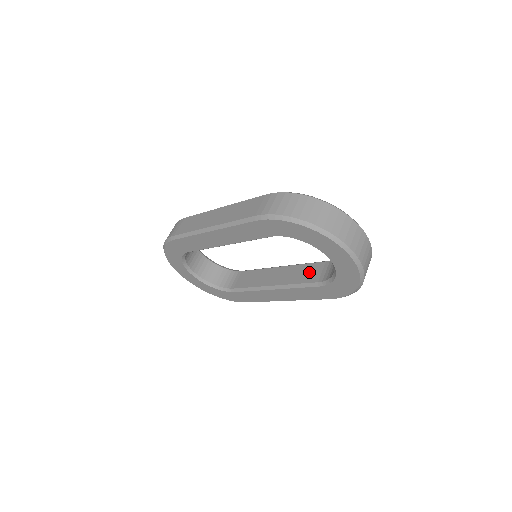
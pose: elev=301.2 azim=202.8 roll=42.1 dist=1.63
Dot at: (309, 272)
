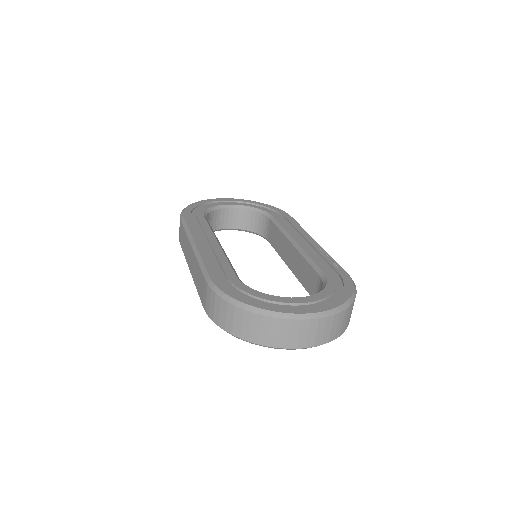
Dot at: (308, 278)
